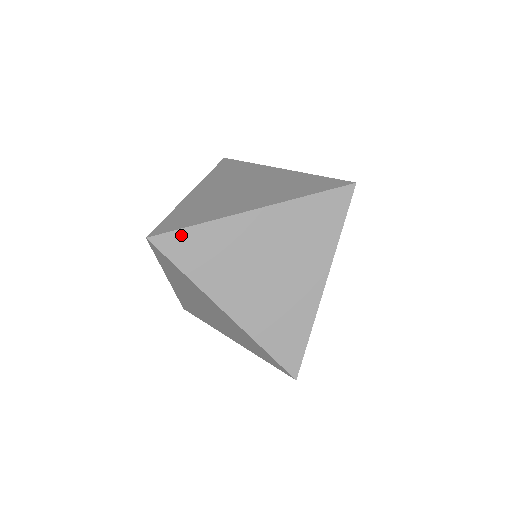
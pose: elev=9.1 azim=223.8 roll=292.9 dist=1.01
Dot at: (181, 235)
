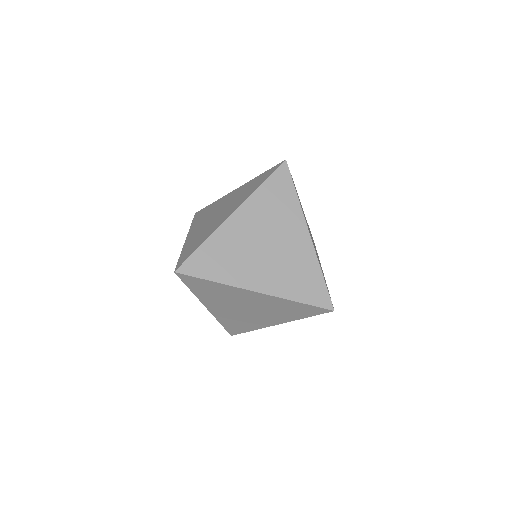
Dot at: (199, 280)
